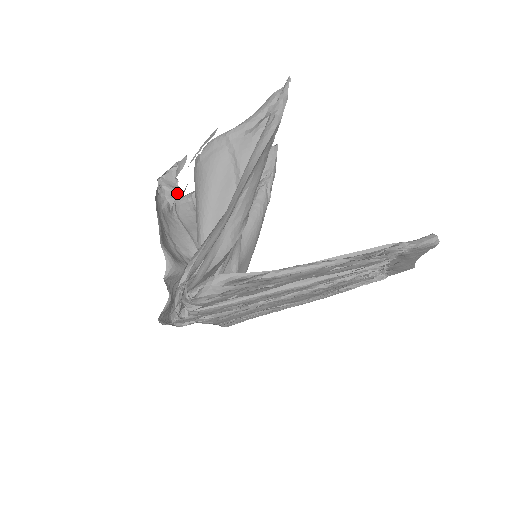
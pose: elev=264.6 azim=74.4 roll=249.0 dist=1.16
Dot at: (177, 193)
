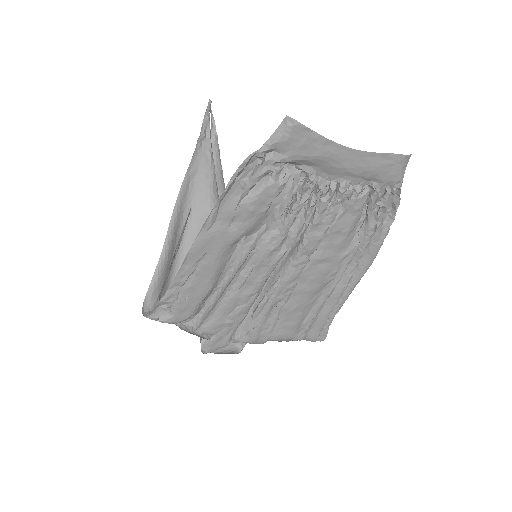
Dot at: occluded
